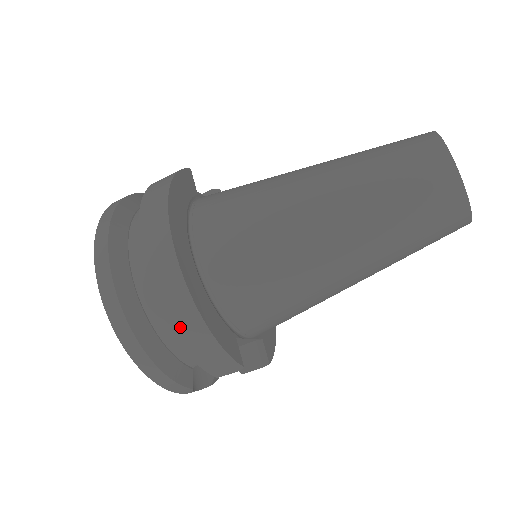
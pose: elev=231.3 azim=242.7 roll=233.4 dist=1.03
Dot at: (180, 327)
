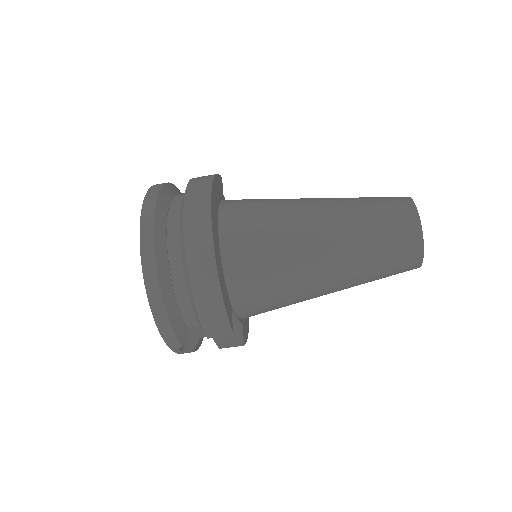
Dot at: (199, 283)
